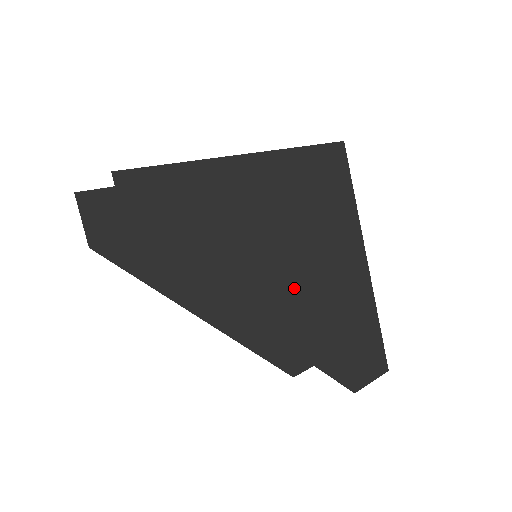
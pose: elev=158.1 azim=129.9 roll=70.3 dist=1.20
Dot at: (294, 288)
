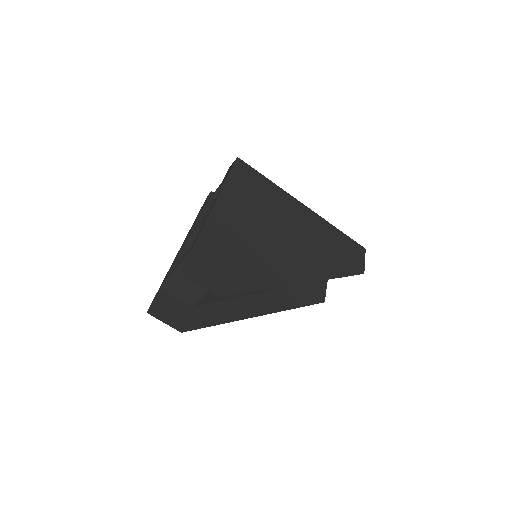
Dot at: (294, 251)
